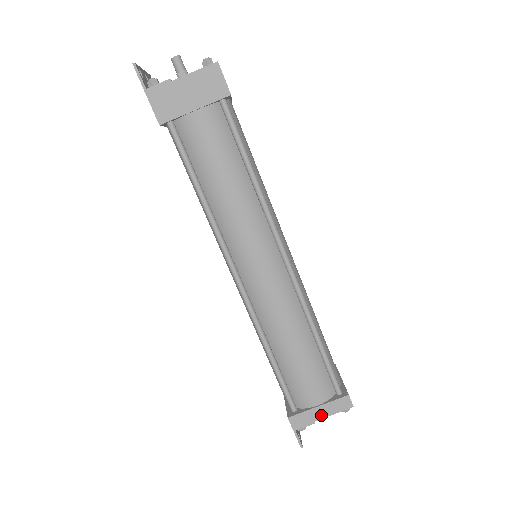
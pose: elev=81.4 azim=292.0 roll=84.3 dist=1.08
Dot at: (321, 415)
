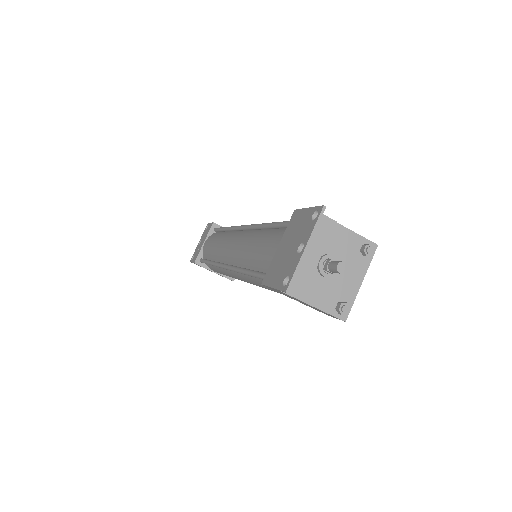
Dot at: occluded
